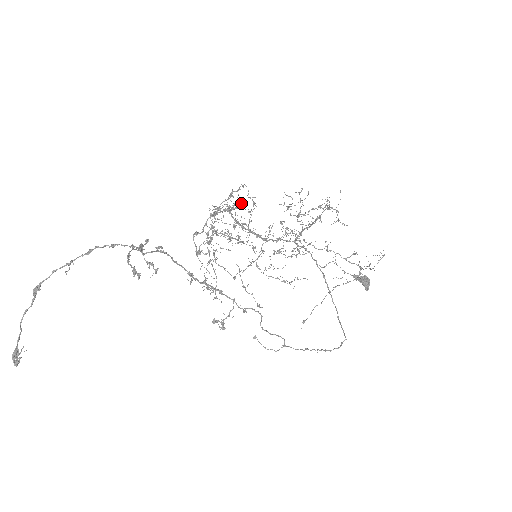
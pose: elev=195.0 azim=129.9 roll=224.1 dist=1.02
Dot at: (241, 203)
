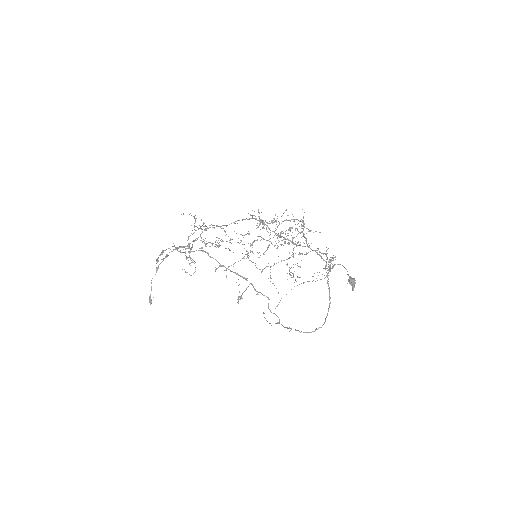
Dot at: (236, 221)
